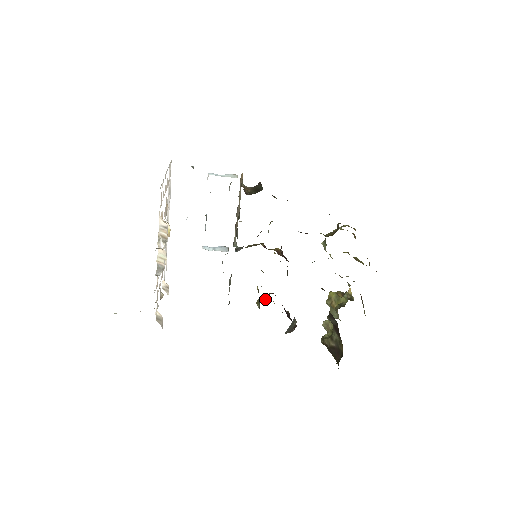
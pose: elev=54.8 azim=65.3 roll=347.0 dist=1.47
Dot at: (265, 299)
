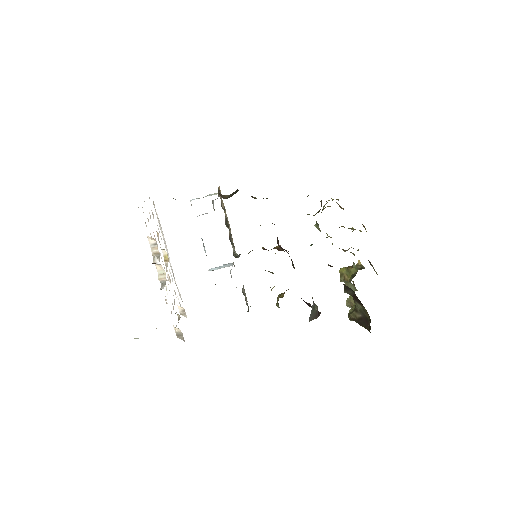
Dot at: (282, 297)
